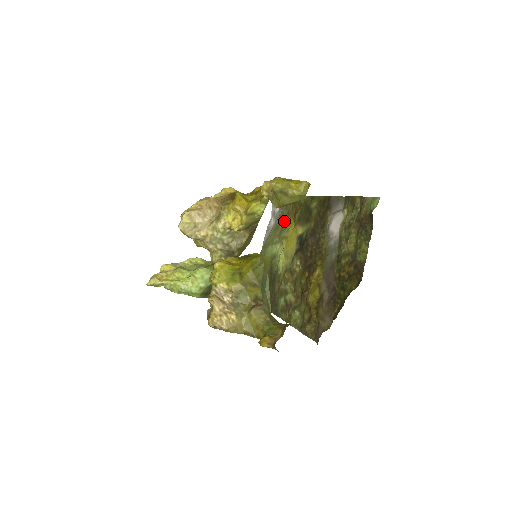
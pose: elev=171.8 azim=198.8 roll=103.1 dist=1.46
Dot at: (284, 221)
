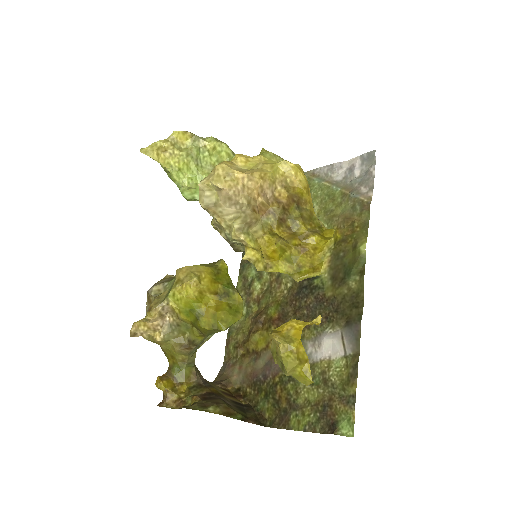
Dot at: (338, 211)
